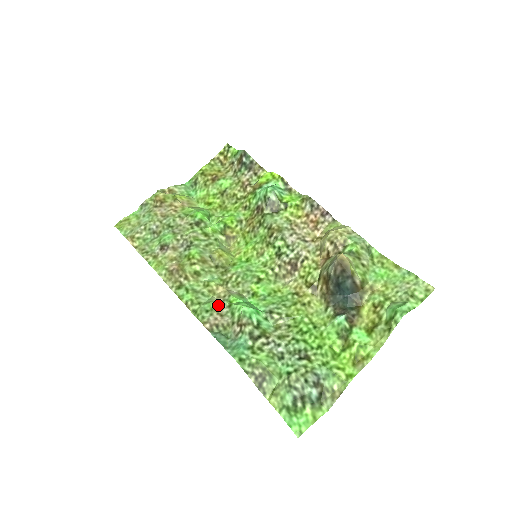
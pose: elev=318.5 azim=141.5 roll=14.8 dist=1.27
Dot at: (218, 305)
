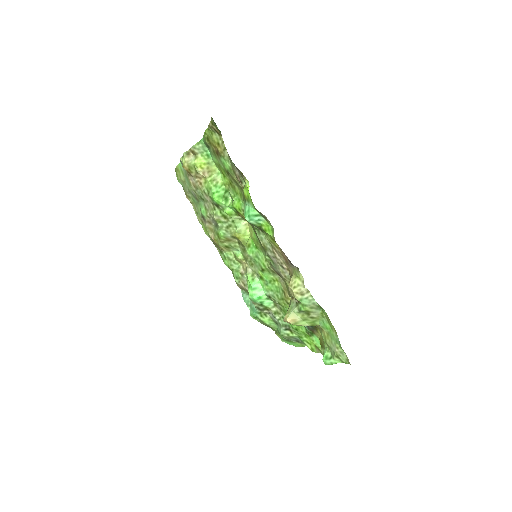
Dot at: (242, 277)
